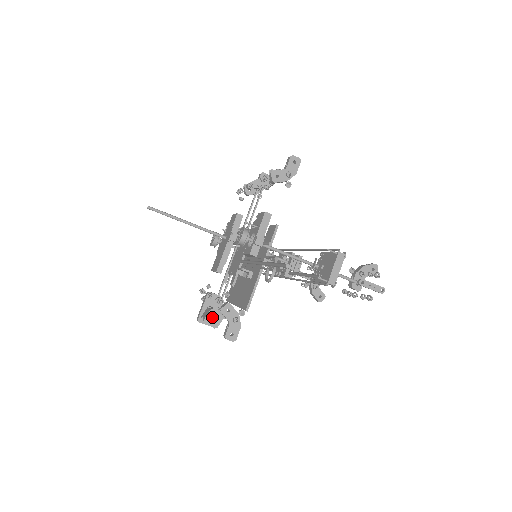
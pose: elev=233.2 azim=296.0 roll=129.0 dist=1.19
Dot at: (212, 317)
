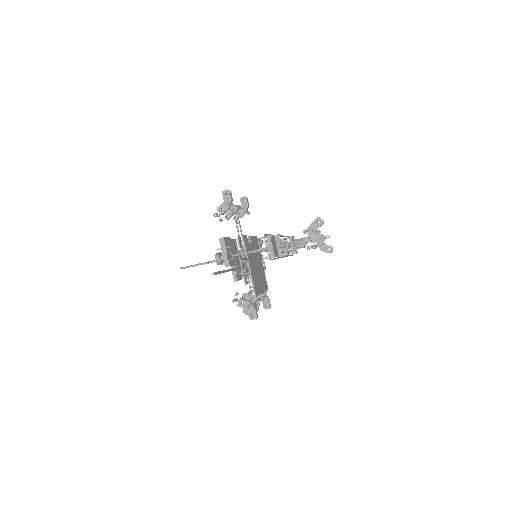
Dot at: (246, 309)
